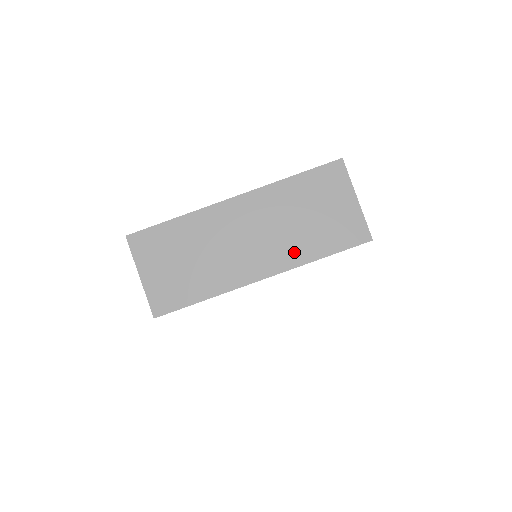
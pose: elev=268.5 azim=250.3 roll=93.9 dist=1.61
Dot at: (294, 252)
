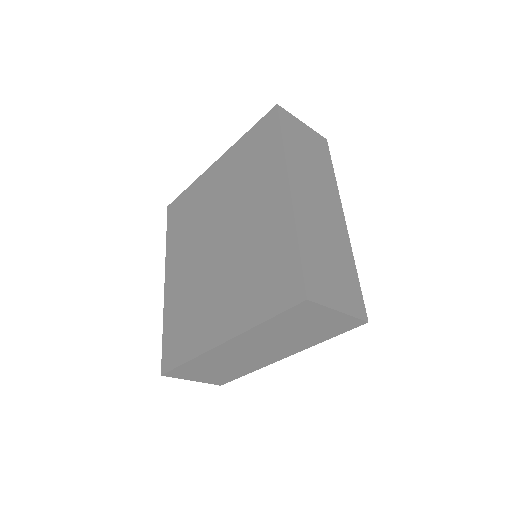
Dot at: (299, 345)
